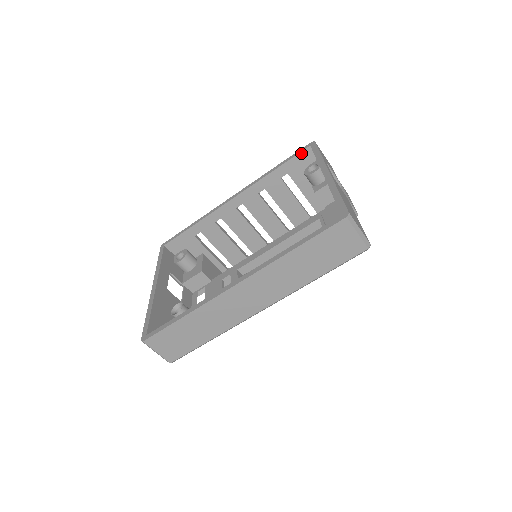
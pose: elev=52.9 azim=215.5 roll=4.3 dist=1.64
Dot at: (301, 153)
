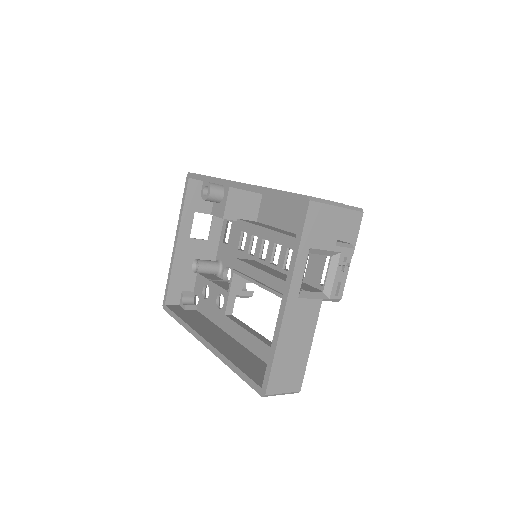
Dot at: occluded
